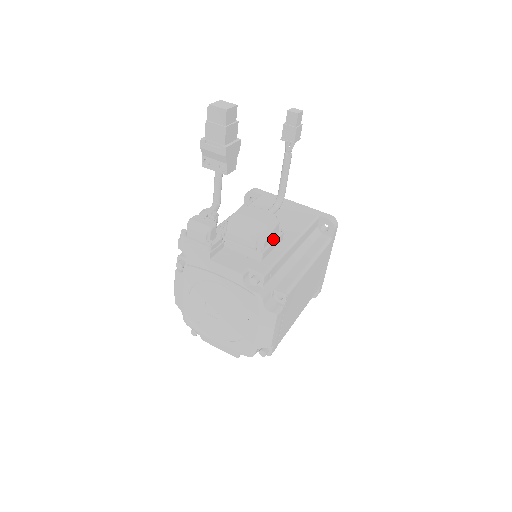
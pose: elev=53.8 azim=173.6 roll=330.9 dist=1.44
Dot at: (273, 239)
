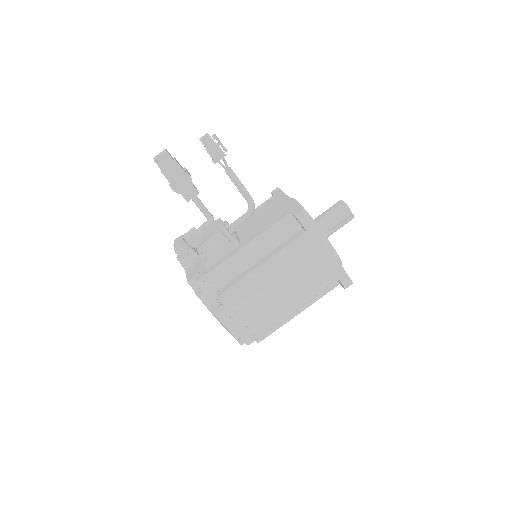
Dot at: (221, 248)
